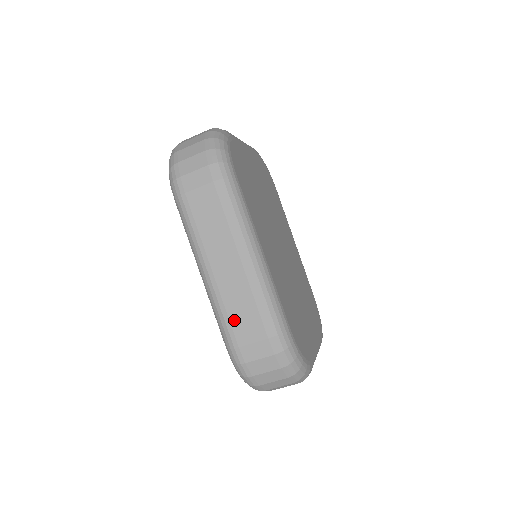
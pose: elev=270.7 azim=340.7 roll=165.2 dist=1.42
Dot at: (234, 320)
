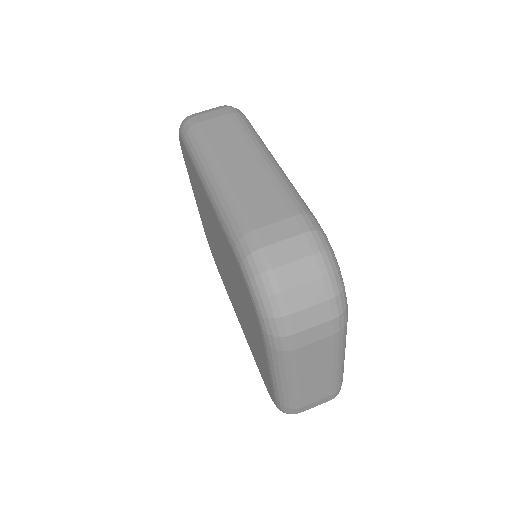
Dot at: (249, 205)
